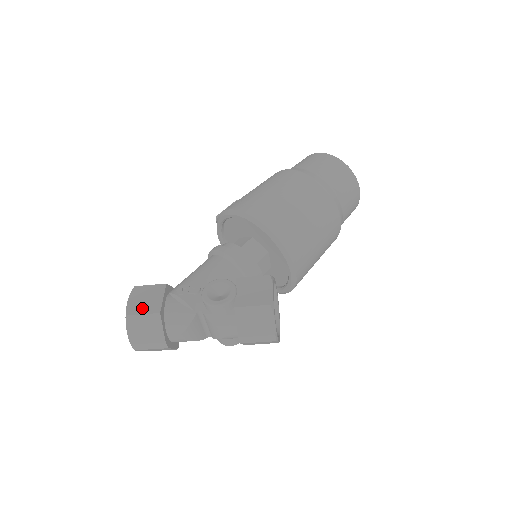
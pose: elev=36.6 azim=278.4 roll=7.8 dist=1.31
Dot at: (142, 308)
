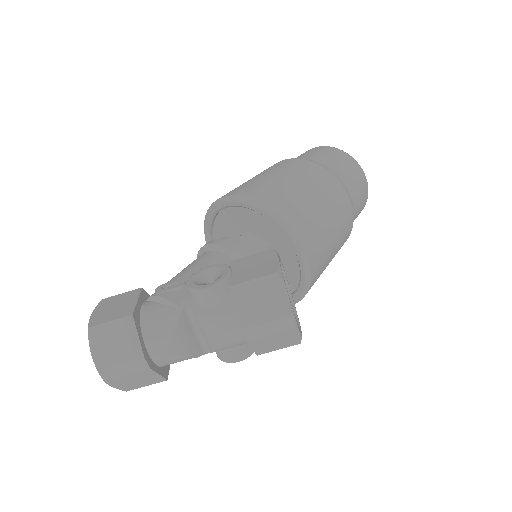
Dot at: (109, 316)
